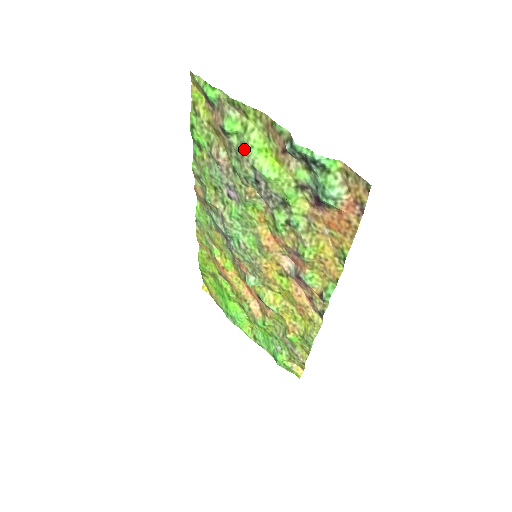
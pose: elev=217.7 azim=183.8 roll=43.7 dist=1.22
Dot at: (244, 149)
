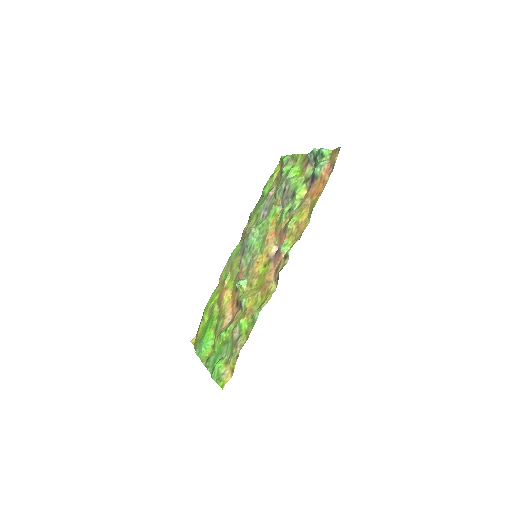
Dot at: (287, 175)
